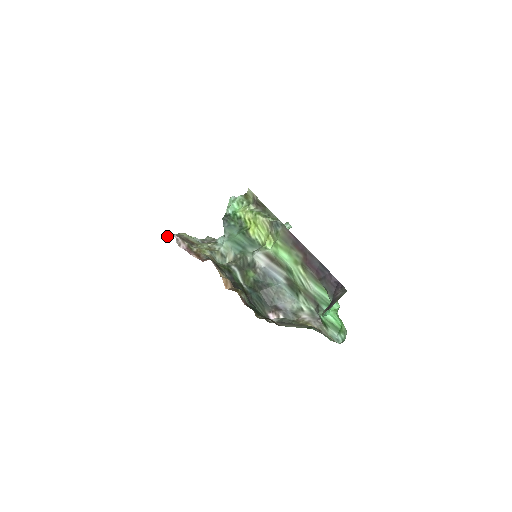
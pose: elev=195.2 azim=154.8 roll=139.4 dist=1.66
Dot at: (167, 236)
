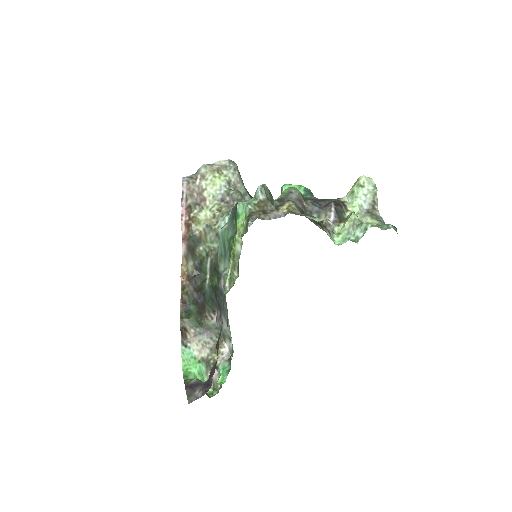
Dot at: (182, 177)
